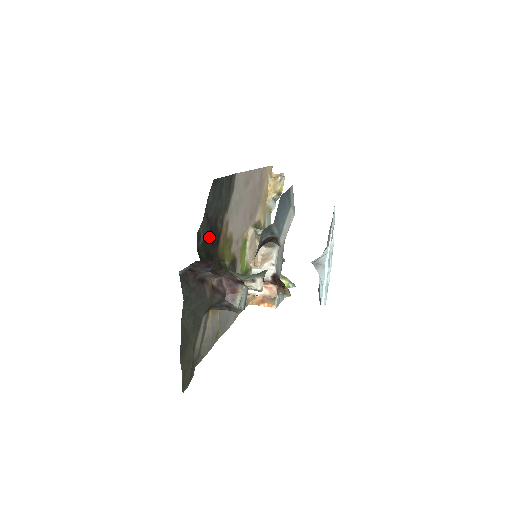
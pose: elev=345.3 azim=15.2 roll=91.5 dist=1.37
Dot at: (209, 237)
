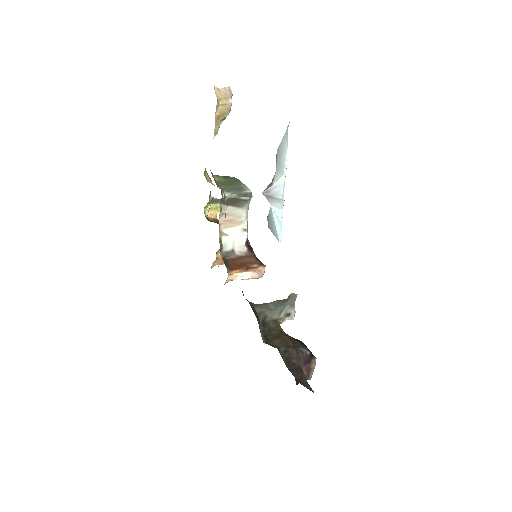
Dot at: occluded
